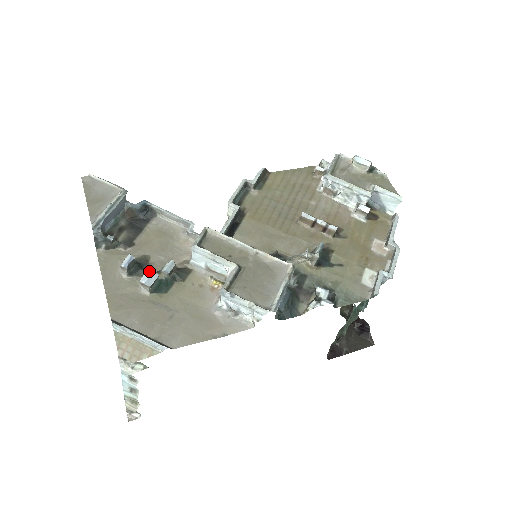
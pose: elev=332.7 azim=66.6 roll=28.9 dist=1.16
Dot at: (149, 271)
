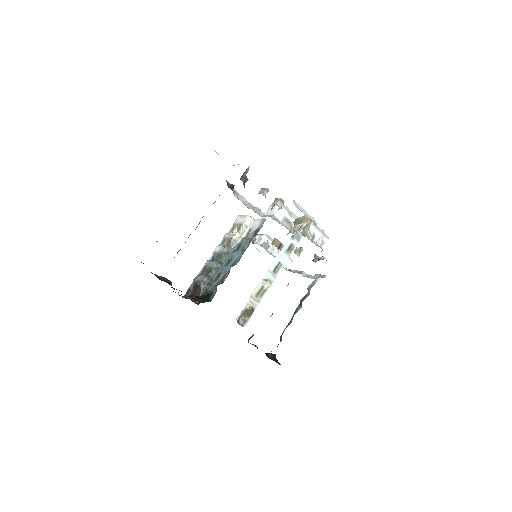
Dot at: occluded
